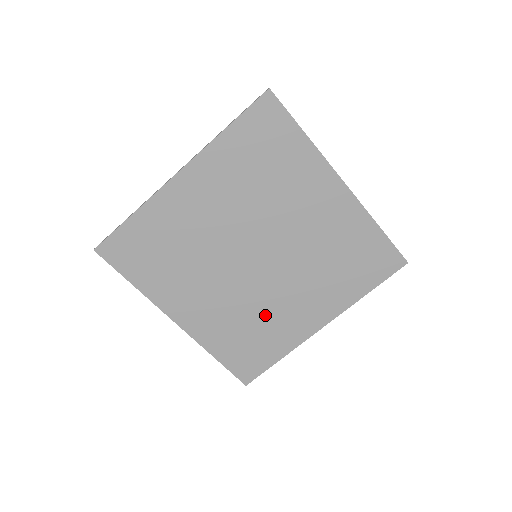
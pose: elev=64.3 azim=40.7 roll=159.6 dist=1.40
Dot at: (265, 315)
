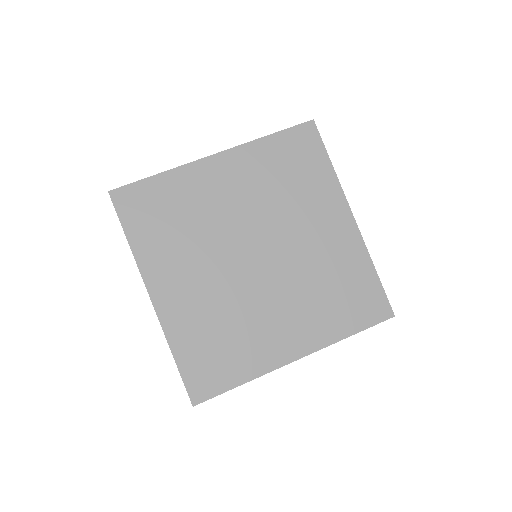
Dot at: (244, 323)
